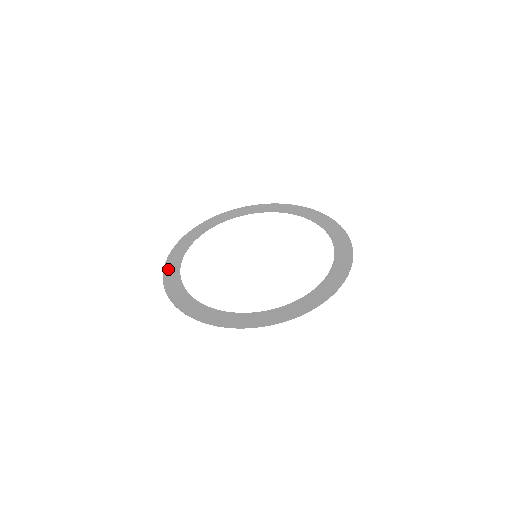
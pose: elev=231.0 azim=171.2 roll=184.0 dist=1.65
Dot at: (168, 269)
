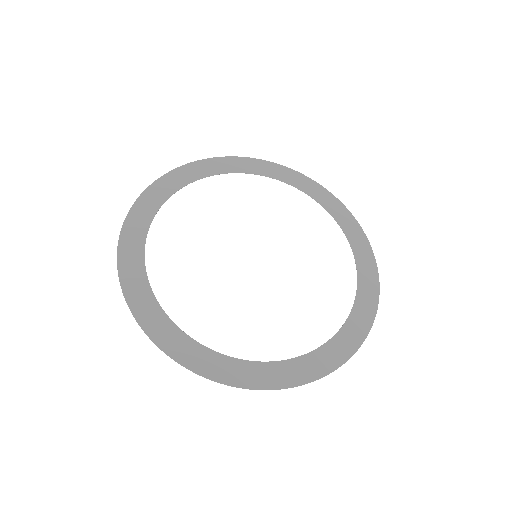
Dot at: (144, 317)
